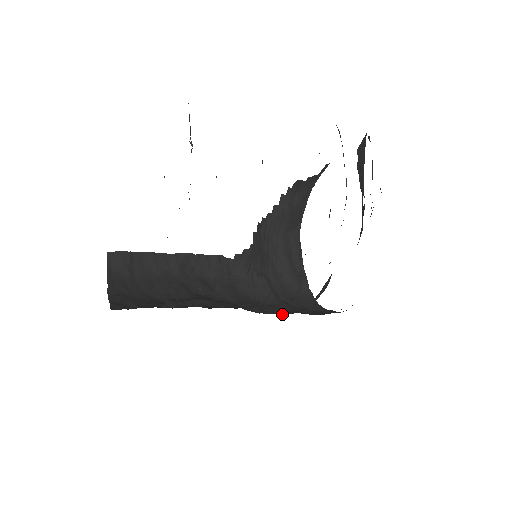
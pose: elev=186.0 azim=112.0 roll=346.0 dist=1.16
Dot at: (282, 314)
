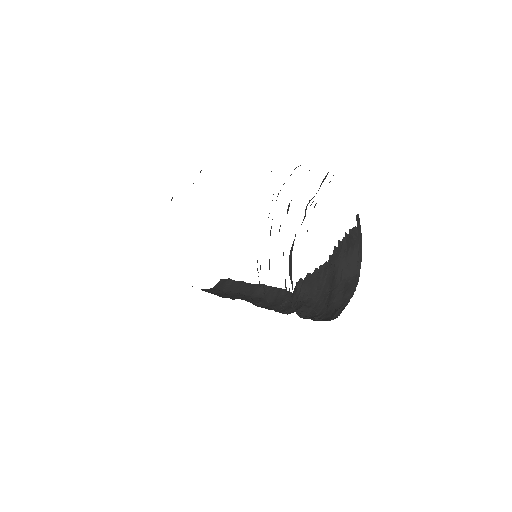
Dot at: occluded
